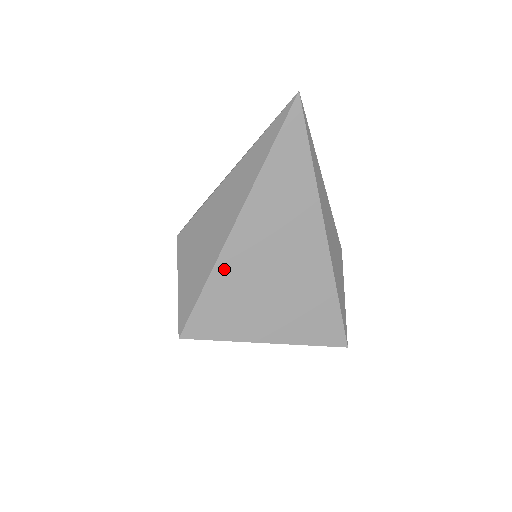
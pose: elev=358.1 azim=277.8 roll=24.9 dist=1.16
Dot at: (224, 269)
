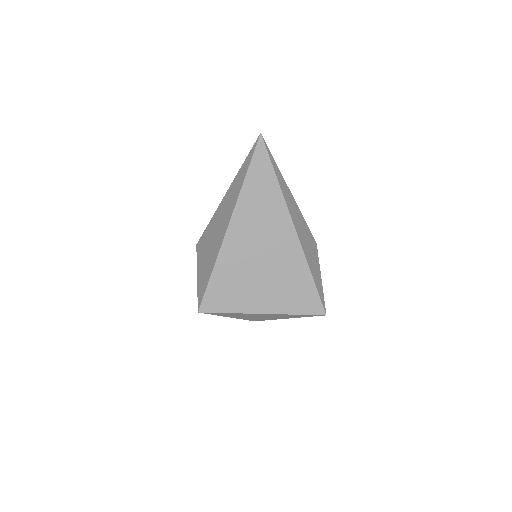
Dot at: (225, 259)
